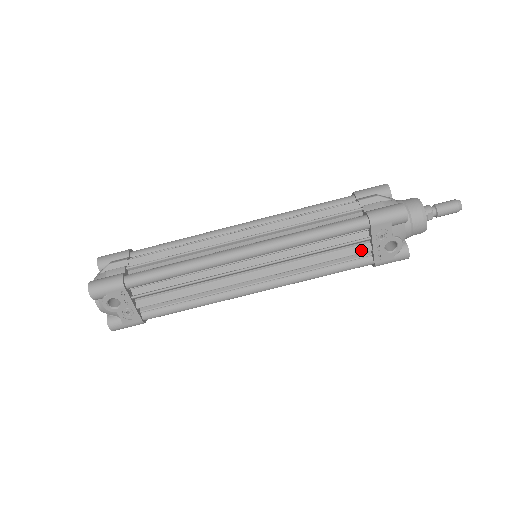
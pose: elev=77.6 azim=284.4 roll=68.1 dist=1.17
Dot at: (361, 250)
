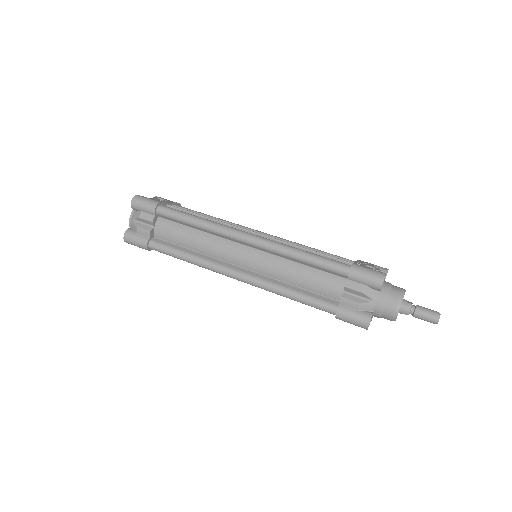
Dot at: (344, 262)
